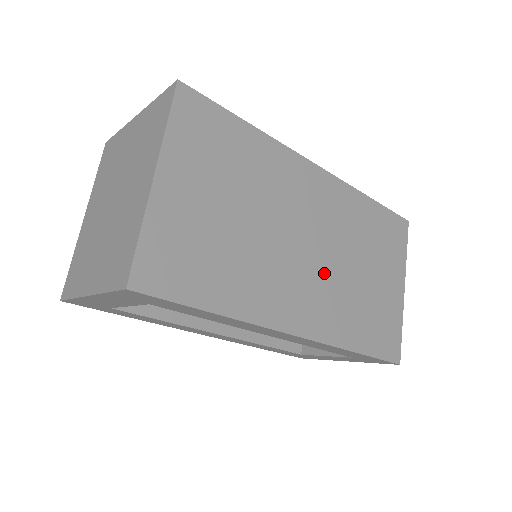
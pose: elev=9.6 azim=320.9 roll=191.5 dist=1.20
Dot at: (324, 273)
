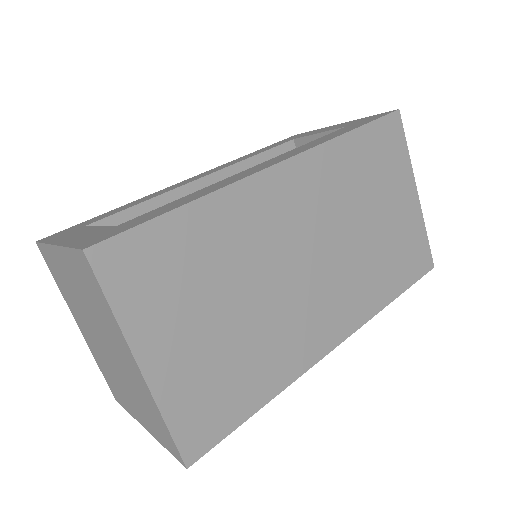
Dot at: (337, 267)
